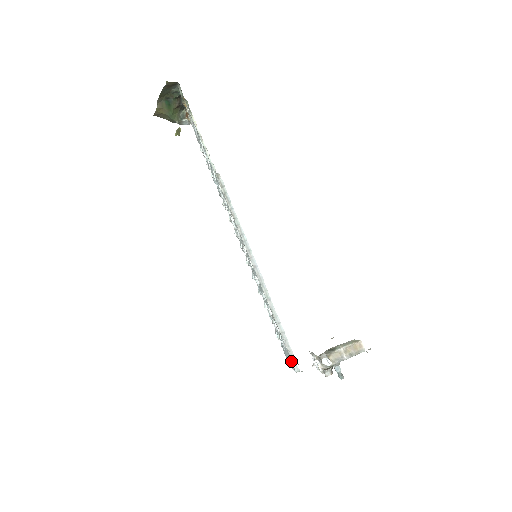
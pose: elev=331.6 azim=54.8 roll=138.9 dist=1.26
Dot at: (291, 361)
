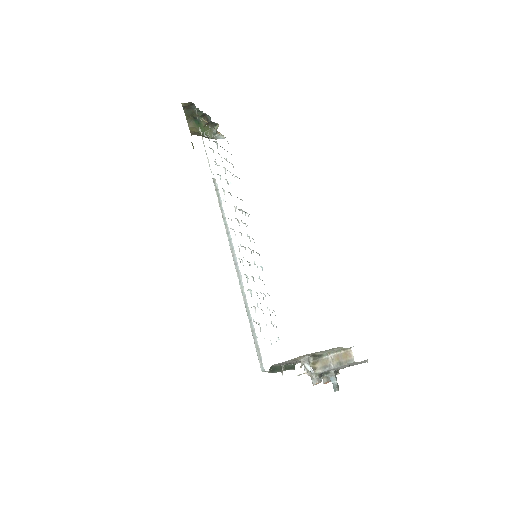
Dot at: (261, 360)
